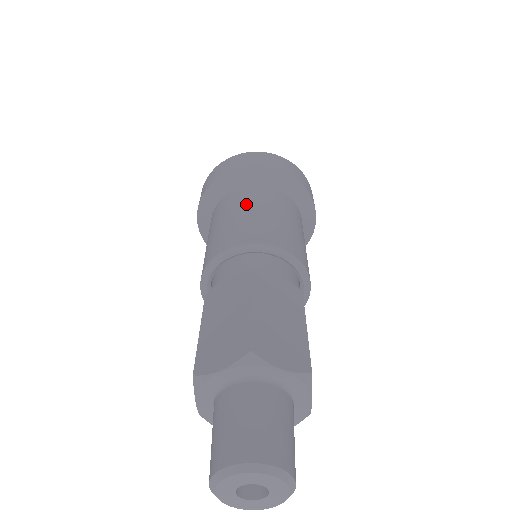
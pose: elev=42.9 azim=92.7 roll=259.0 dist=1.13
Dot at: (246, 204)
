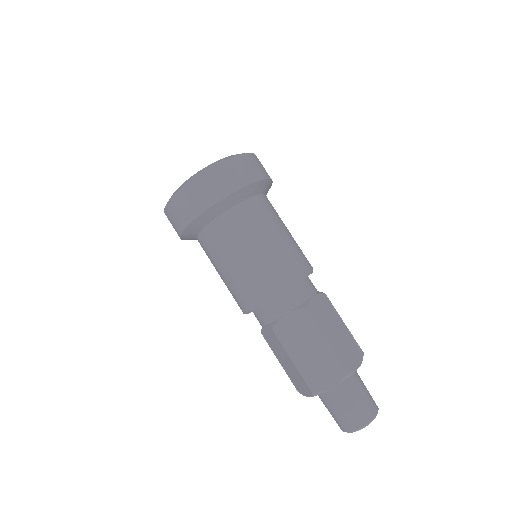
Dot at: (219, 259)
